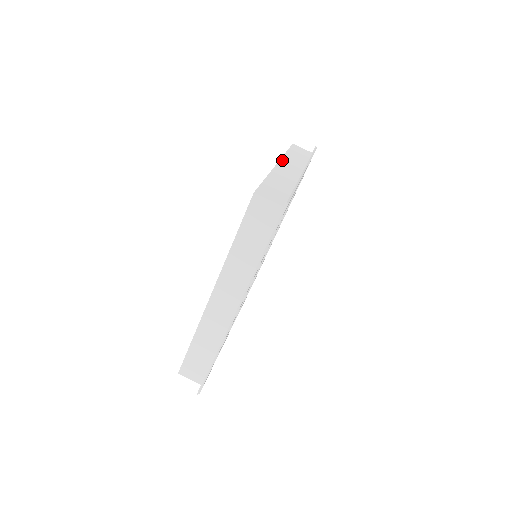
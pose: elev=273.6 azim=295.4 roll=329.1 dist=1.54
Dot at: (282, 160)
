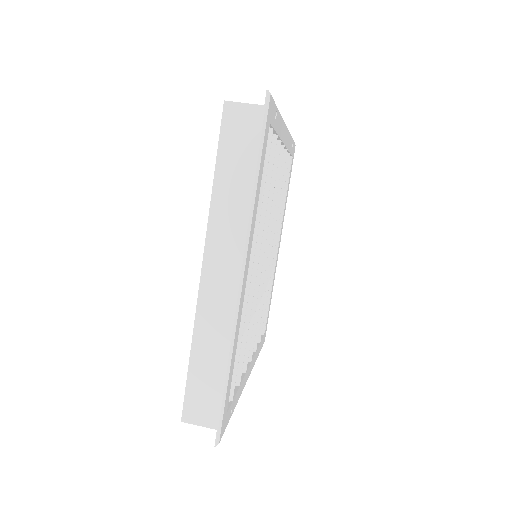
Dot at: occluded
